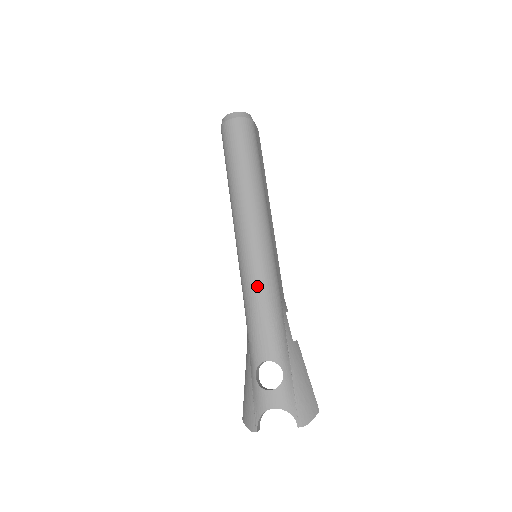
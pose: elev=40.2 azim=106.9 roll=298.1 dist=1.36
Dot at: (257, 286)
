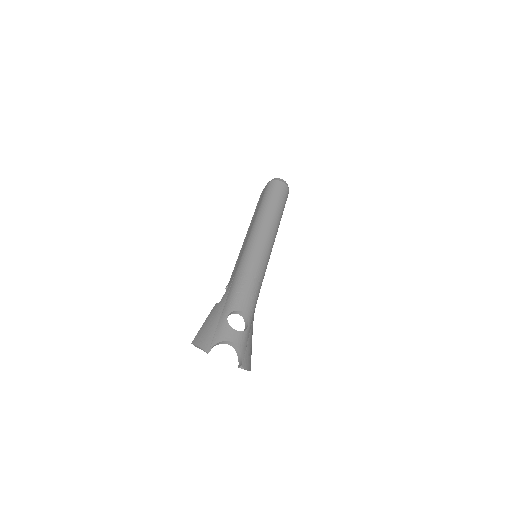
Dot at: (257, 268)
